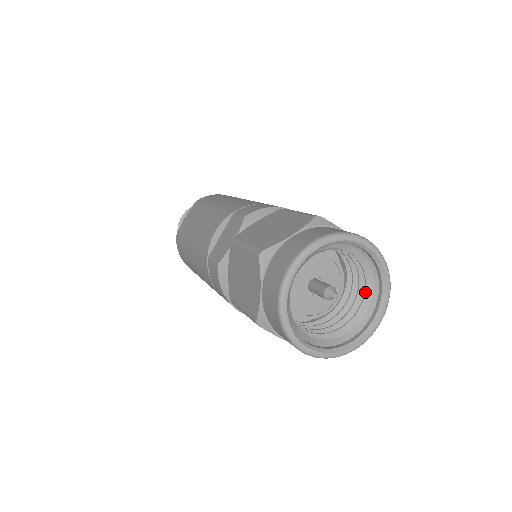
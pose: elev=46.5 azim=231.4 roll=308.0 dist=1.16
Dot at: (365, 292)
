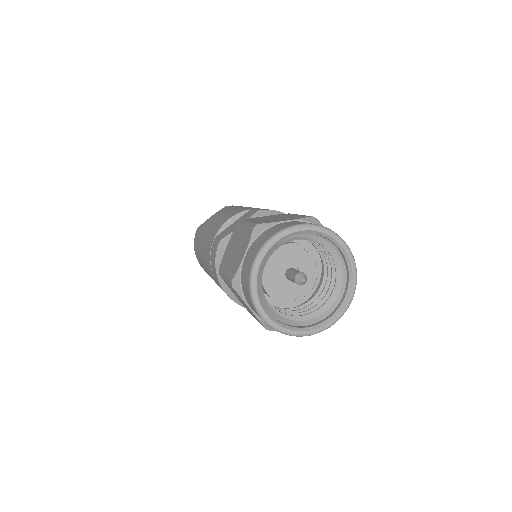
Dot at: (332, 294)
